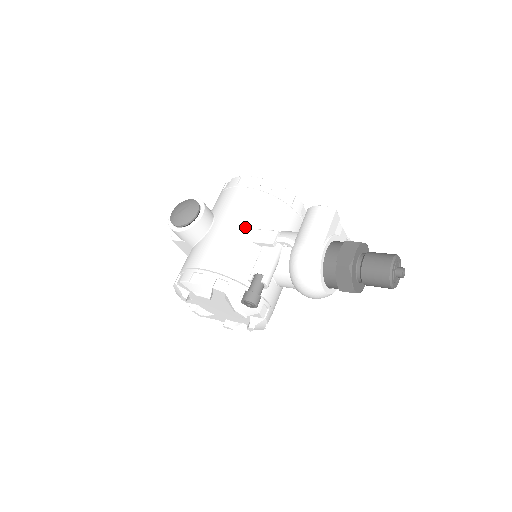
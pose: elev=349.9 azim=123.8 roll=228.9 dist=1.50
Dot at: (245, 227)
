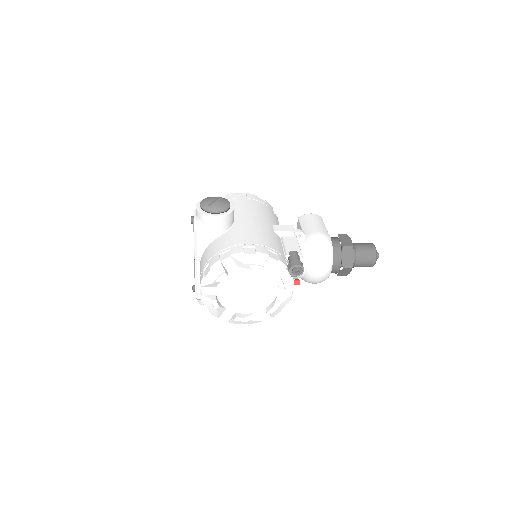
Dot at: (265, 221)
